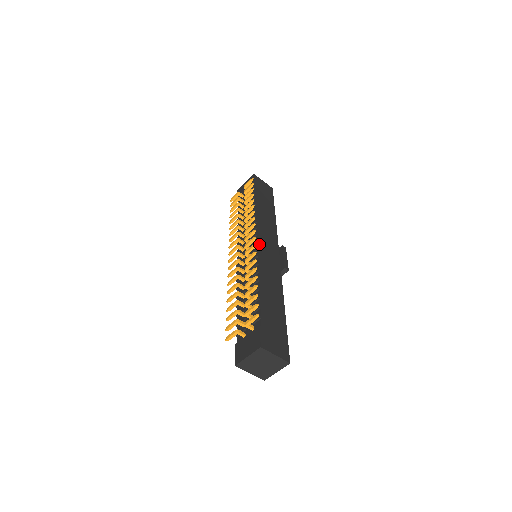
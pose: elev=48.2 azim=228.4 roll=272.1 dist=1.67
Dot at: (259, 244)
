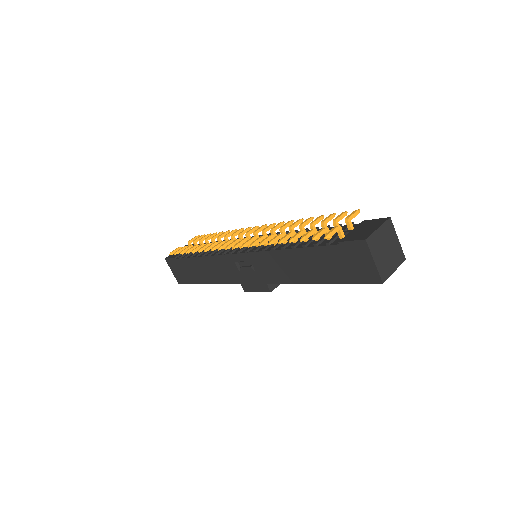
Dot at: occluded
